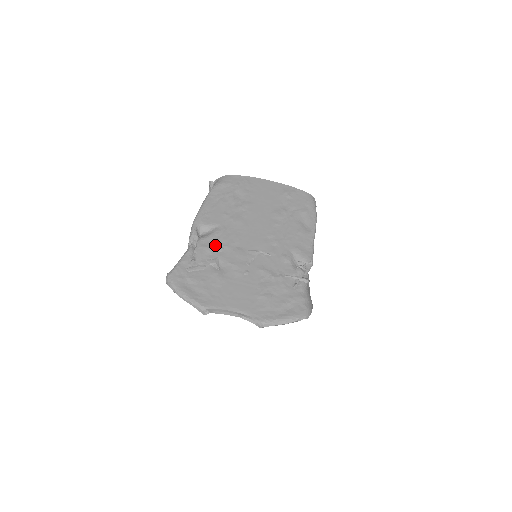
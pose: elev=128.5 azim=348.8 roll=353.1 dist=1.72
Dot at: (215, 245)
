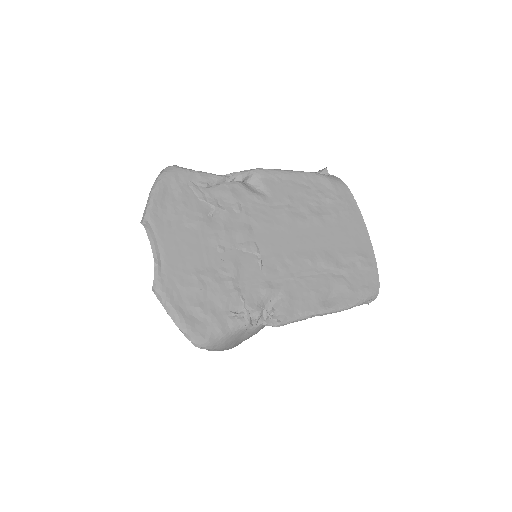
Dot at: (240, 201)
